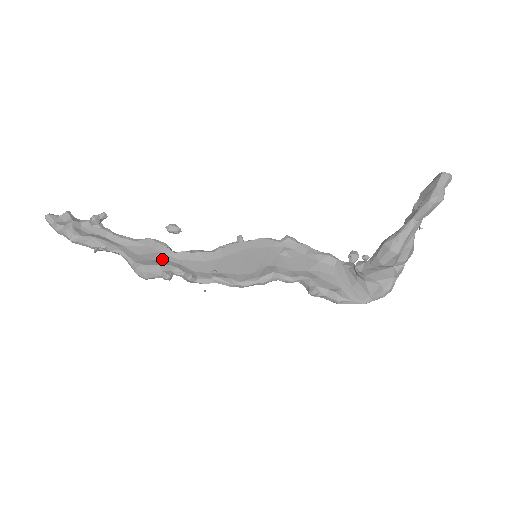
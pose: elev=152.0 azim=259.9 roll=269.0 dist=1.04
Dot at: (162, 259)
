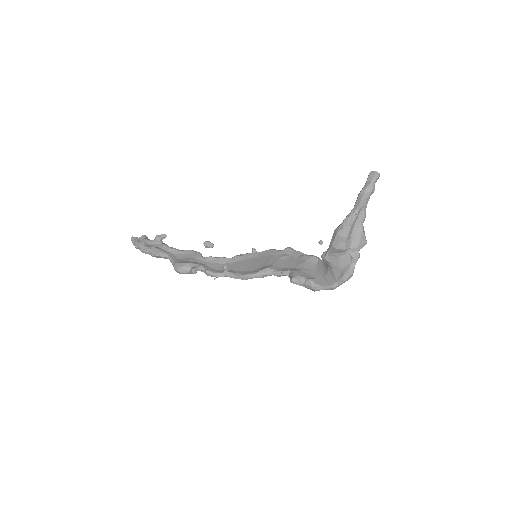
Dot at: (194, 261)
